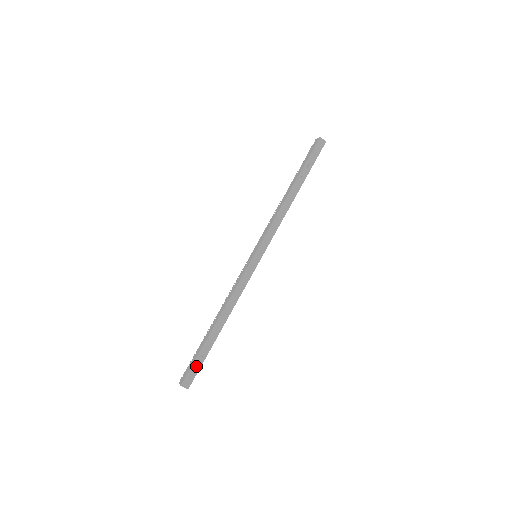
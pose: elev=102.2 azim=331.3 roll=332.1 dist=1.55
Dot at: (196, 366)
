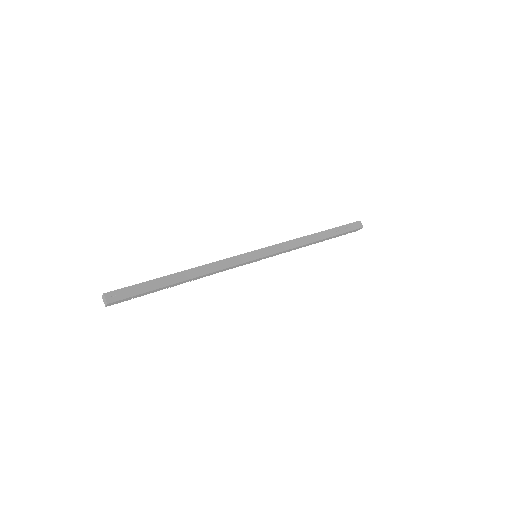
Dot at: (133, 290)
